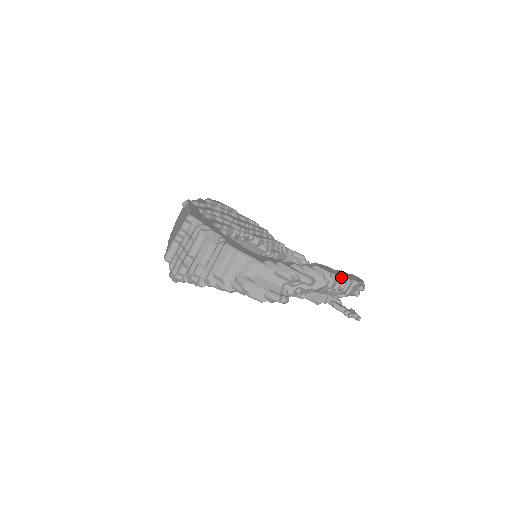
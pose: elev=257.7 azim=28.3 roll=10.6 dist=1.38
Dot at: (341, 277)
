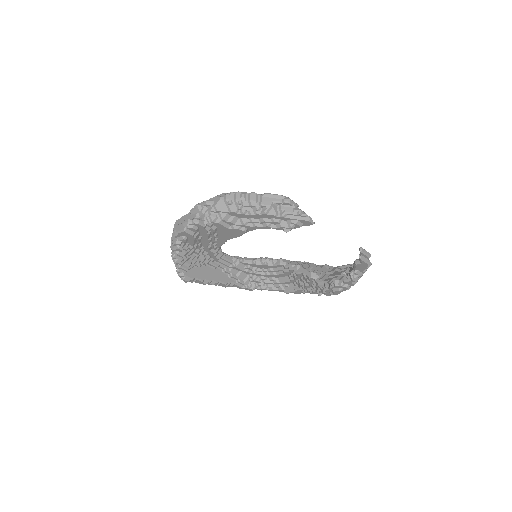
Dot at: (237, 192)
